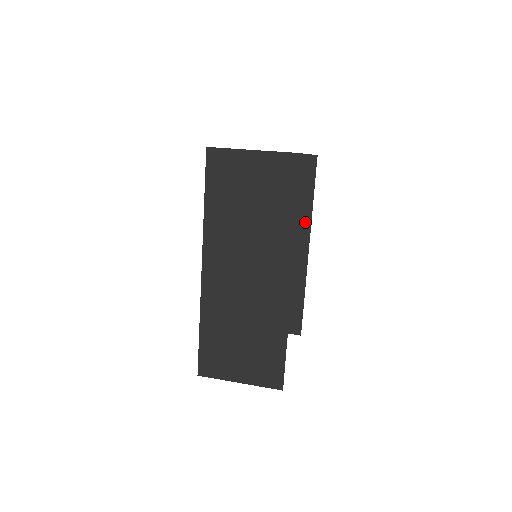
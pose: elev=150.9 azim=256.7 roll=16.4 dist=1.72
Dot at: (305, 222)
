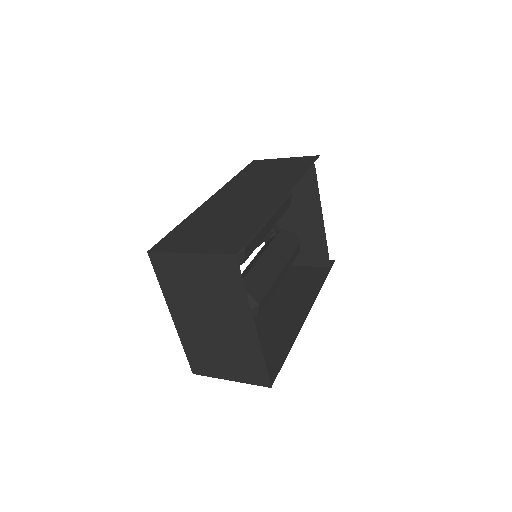
Dot at: (312, 295)
